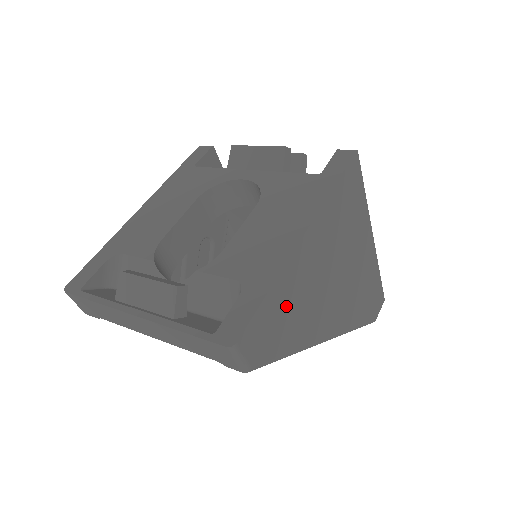
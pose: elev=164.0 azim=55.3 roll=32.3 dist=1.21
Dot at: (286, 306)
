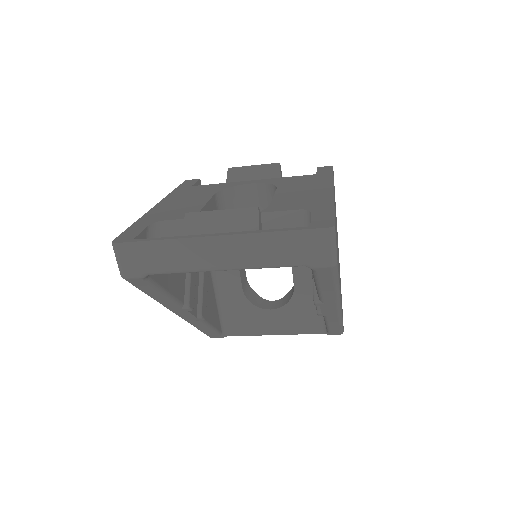
Dot at: (336, 235)
